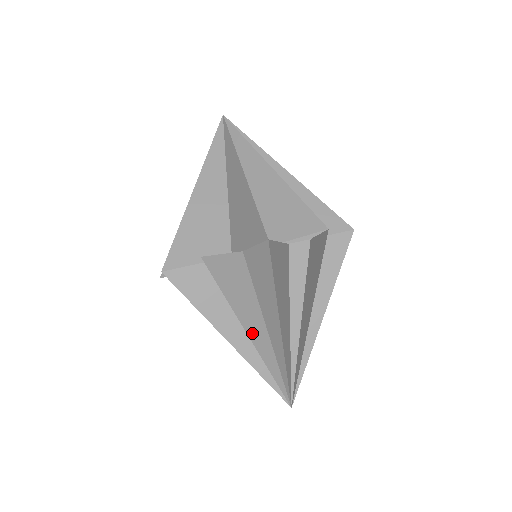
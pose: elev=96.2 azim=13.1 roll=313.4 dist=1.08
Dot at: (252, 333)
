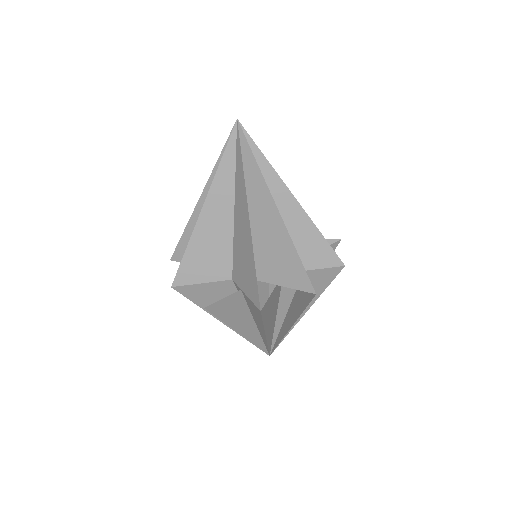
Dot at: (243, 332)
